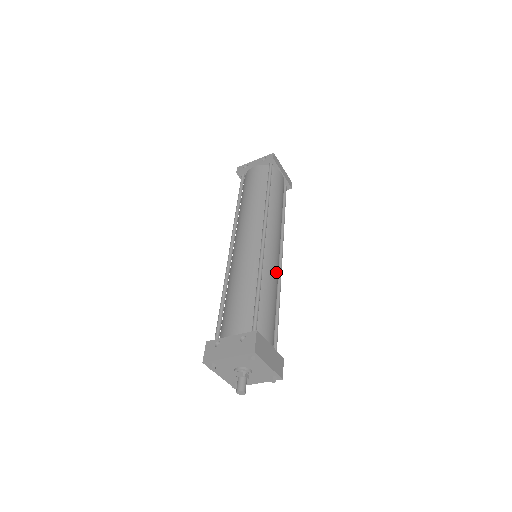
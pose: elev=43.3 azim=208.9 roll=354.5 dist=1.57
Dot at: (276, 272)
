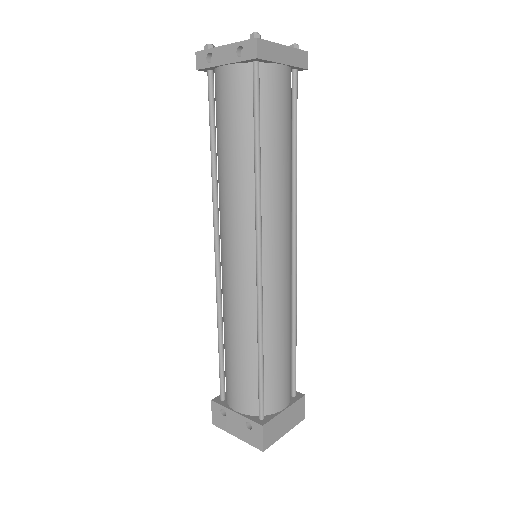
Dot at: (286, 299)
